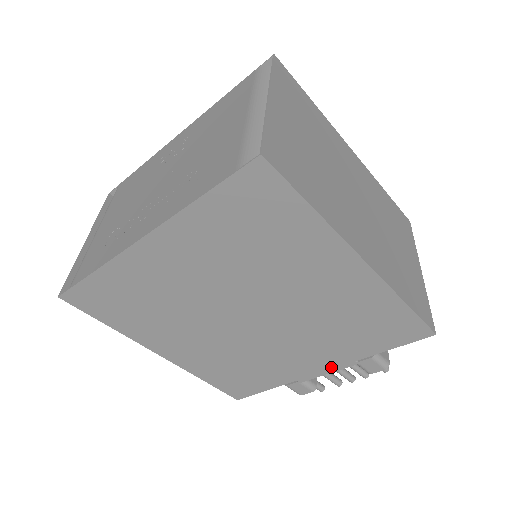
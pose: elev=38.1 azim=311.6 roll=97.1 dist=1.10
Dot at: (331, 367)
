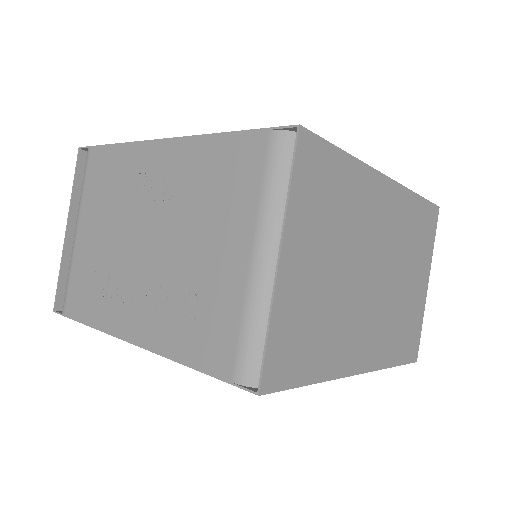
Dot at: occluded
